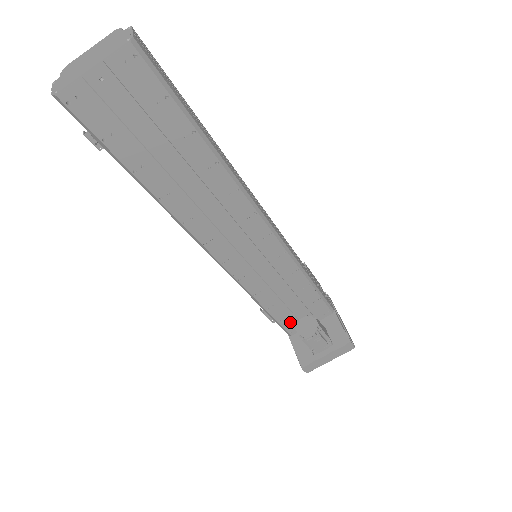
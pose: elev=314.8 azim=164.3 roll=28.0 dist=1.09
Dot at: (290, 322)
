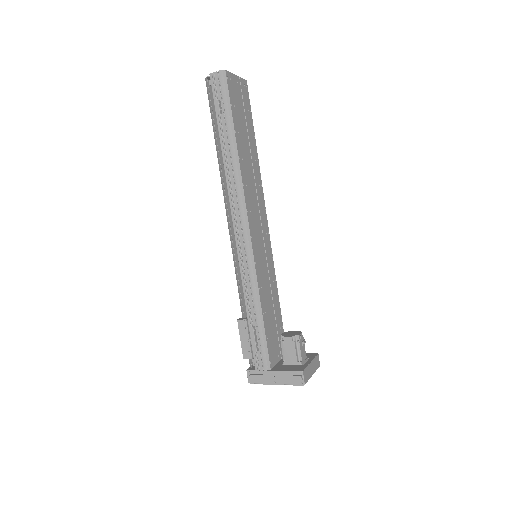
Dot at: (271, 346)
